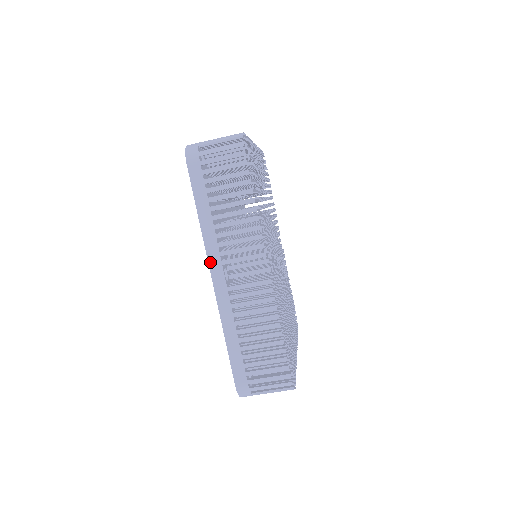
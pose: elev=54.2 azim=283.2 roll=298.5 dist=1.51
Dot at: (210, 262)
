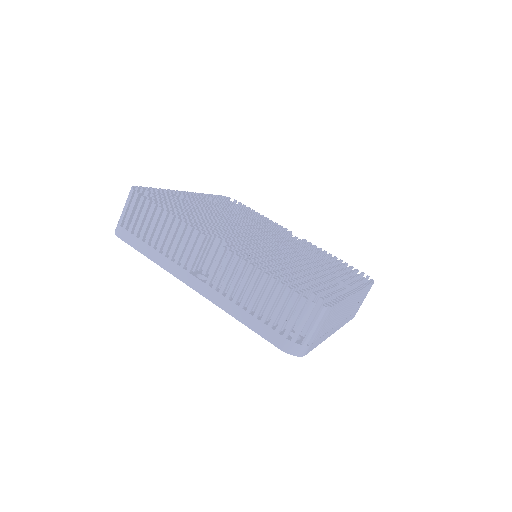
Dot at: (182, 279)
